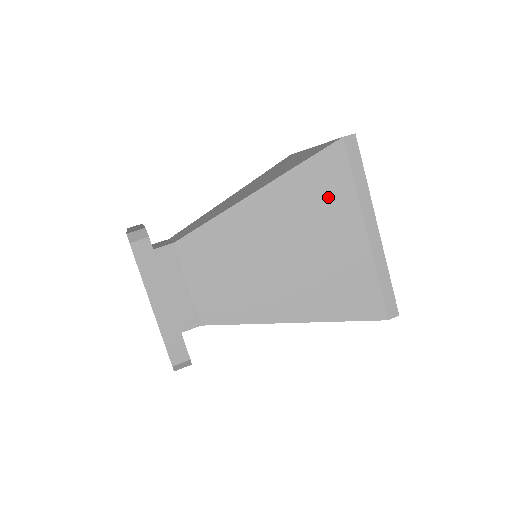
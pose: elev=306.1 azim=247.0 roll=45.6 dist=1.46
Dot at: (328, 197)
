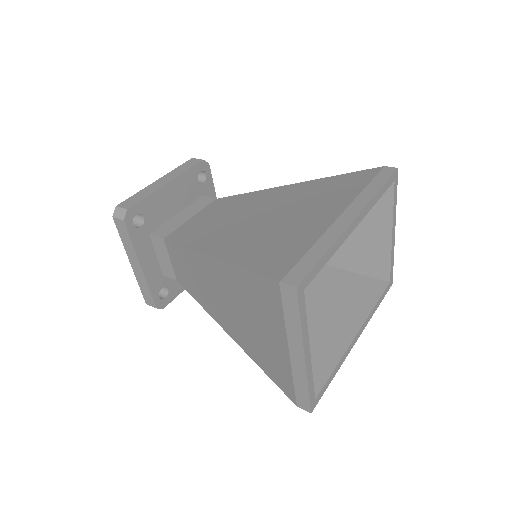
Dot at: (335, 192)
